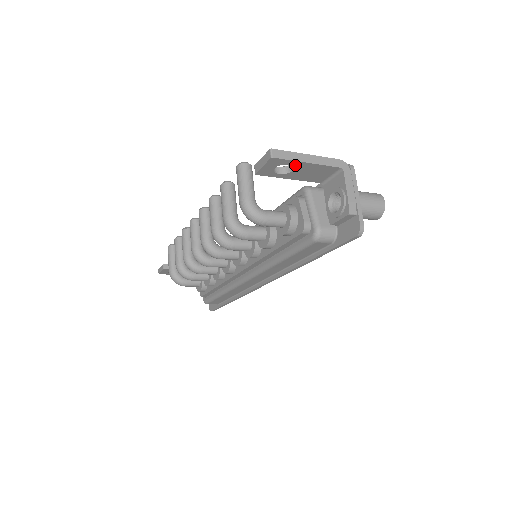
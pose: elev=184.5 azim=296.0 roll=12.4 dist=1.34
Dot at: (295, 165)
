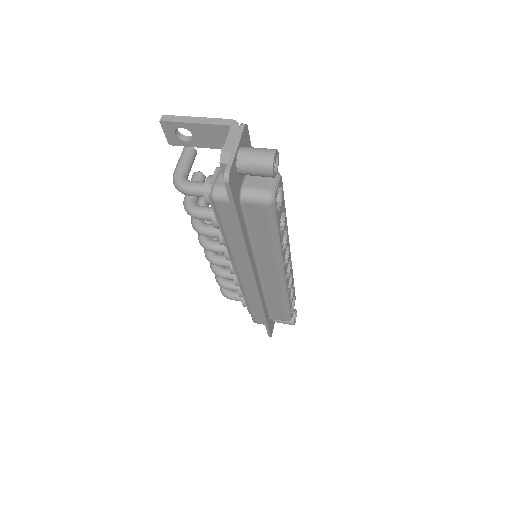
Dot at: (187, 128)
